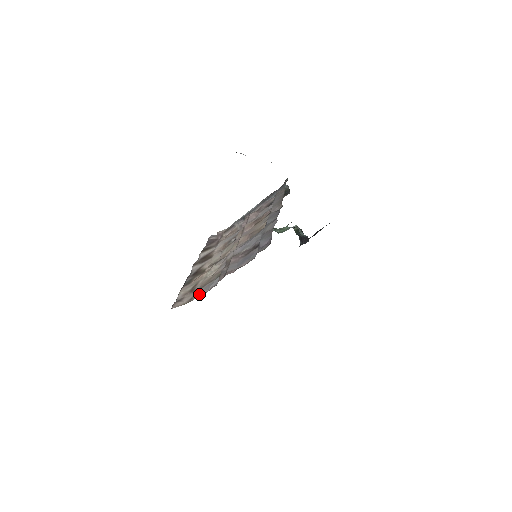
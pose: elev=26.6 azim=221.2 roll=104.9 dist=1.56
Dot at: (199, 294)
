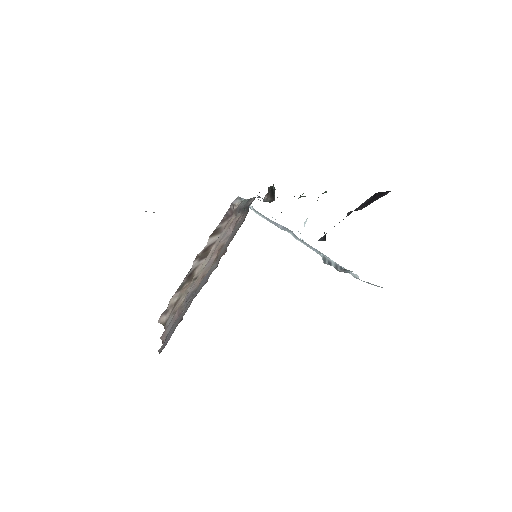
Dot at: (165, 325)
